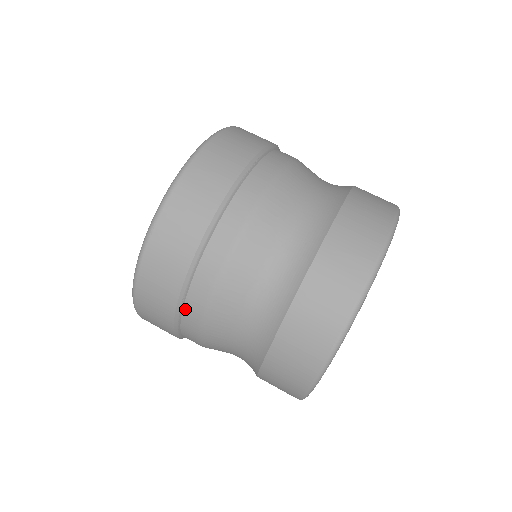
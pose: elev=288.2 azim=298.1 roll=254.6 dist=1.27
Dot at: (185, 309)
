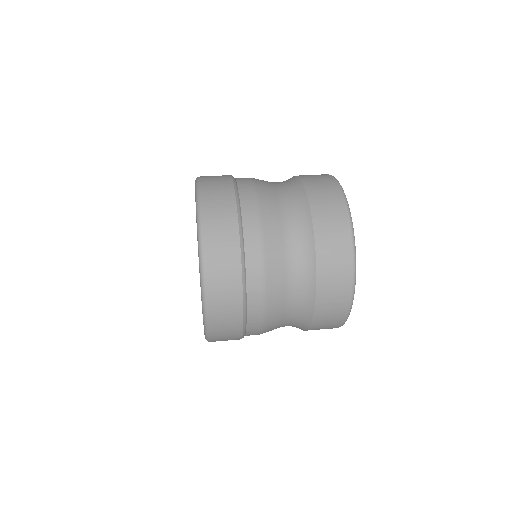
Dot at: (242, 204)
